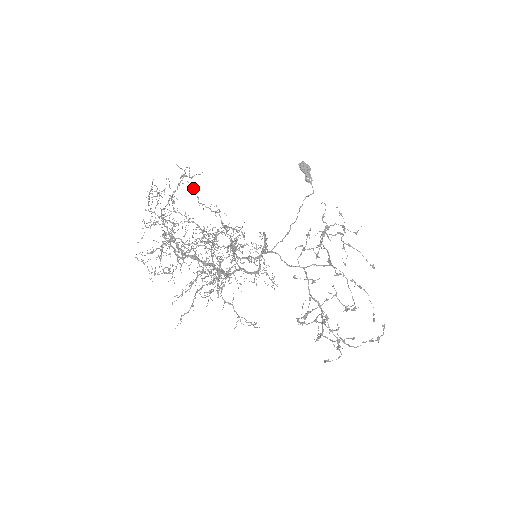
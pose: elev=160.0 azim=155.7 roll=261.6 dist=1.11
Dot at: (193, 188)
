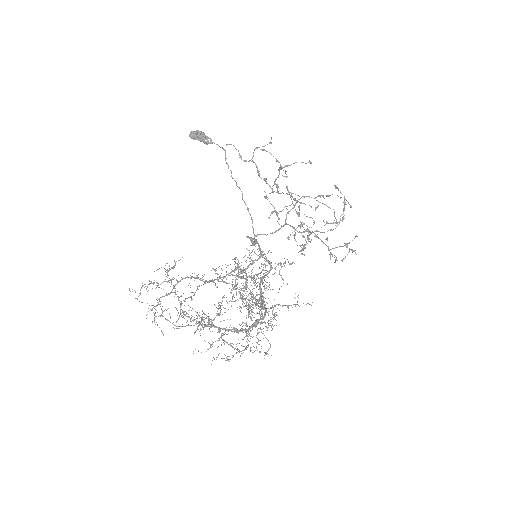
Dot at: occluded
